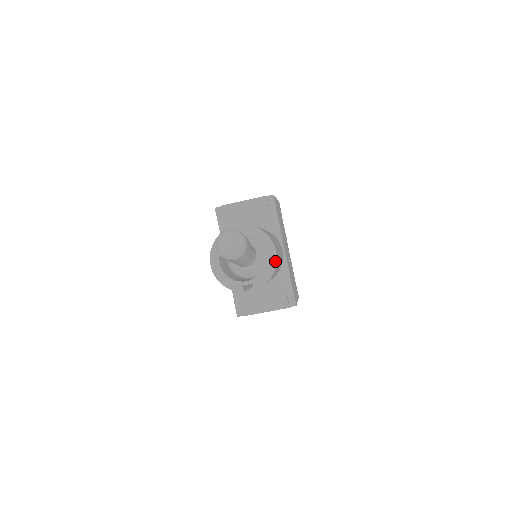
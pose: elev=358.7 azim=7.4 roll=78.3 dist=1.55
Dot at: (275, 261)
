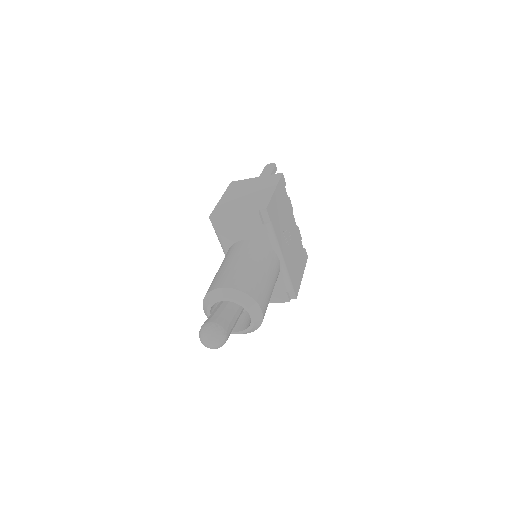
Dot at: (261, 317)
